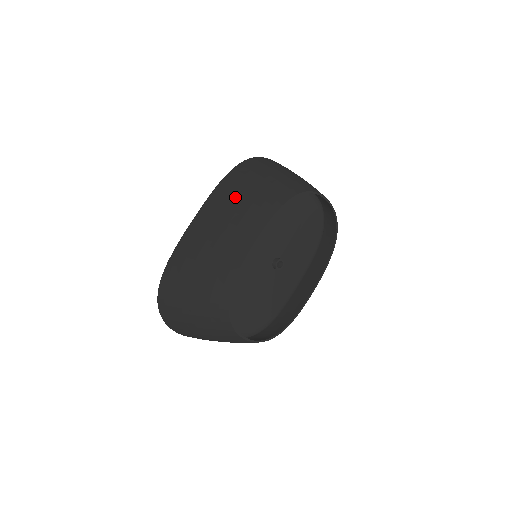
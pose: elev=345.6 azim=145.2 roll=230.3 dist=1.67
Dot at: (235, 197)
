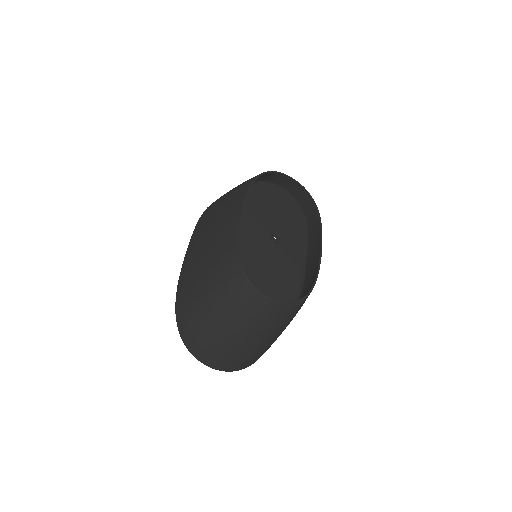
Dot at: (214, 210)
